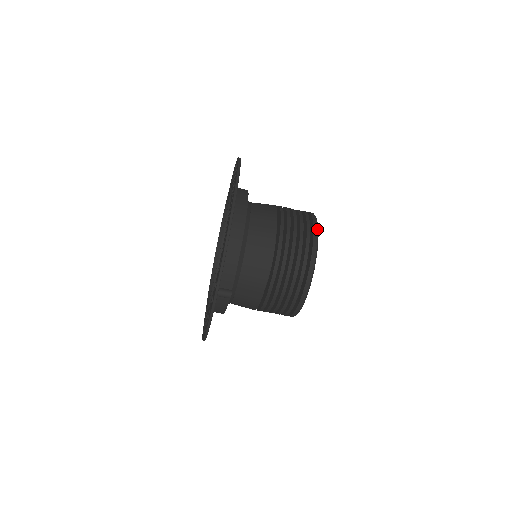
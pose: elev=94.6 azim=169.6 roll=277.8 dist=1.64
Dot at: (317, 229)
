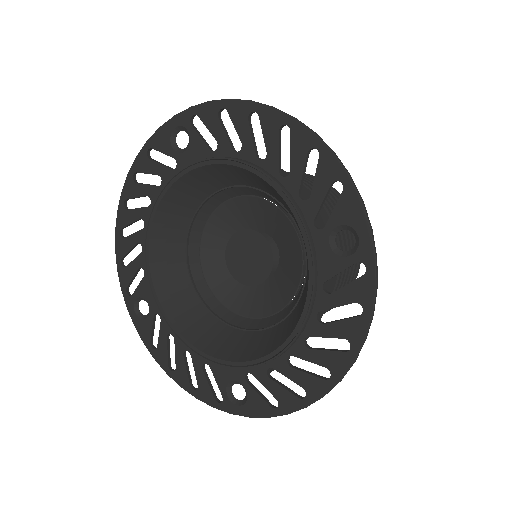
Dot at: occluded
